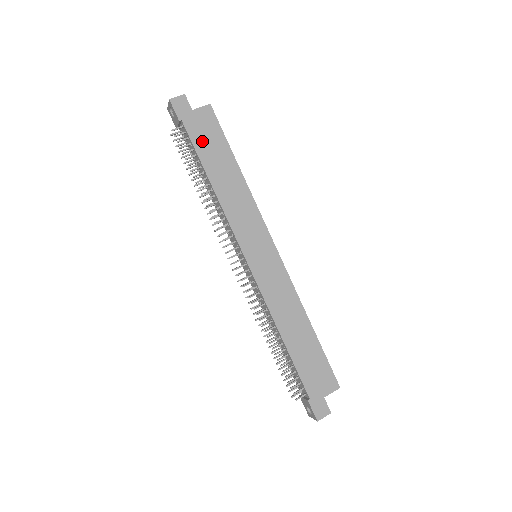
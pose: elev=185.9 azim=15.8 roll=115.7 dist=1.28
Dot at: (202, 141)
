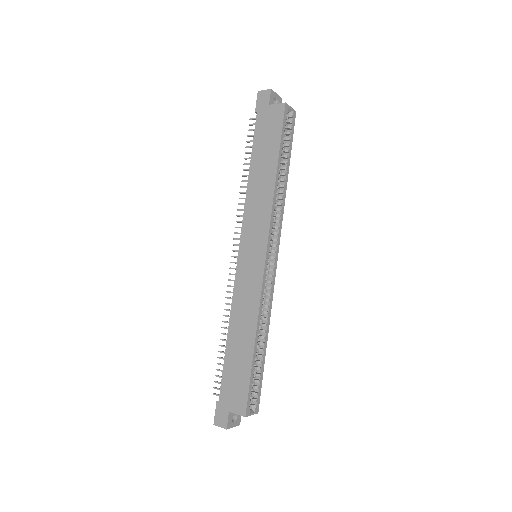
Dot at: (262, 135)
